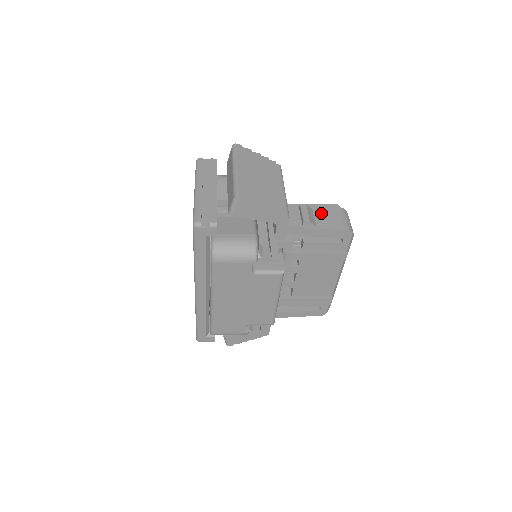
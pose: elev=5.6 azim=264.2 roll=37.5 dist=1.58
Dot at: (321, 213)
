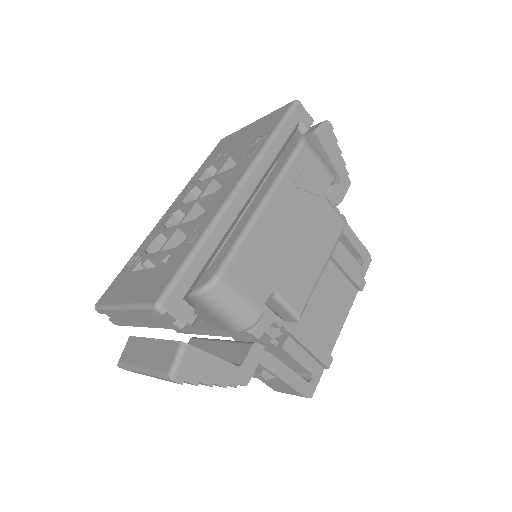
Dot at: occluded
